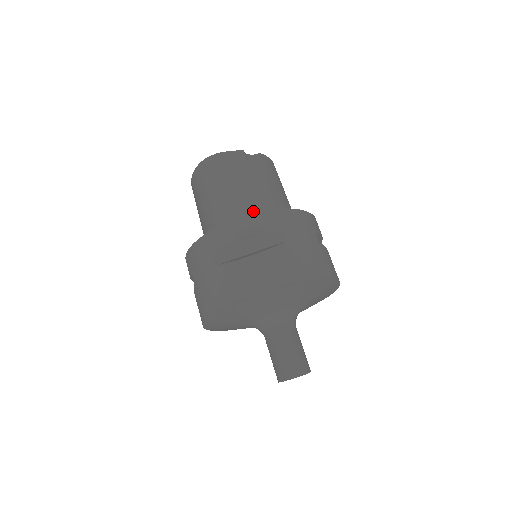
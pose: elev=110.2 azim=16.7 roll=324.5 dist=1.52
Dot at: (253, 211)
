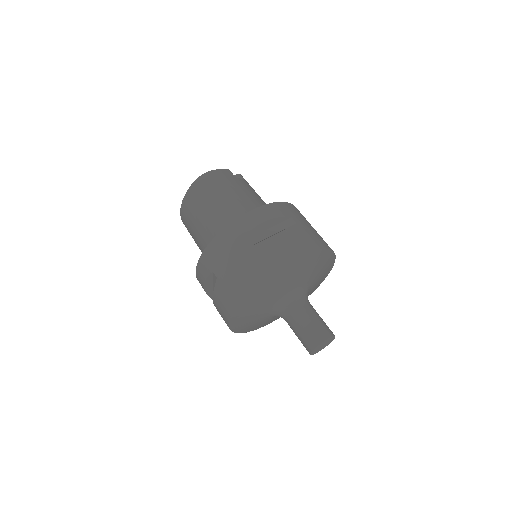
Dot at: occluded
